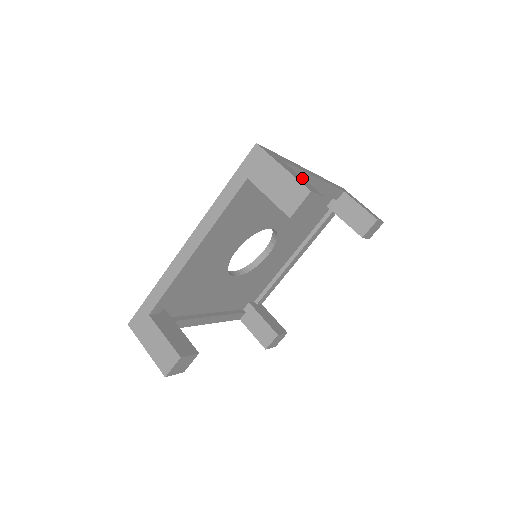
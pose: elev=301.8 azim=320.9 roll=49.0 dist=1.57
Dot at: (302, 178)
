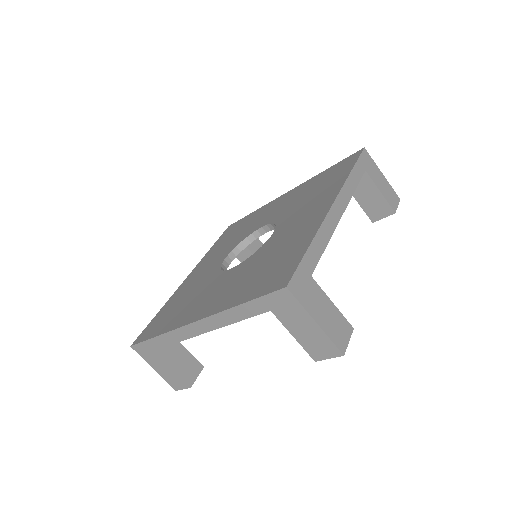
Dot at: (333, 308)
